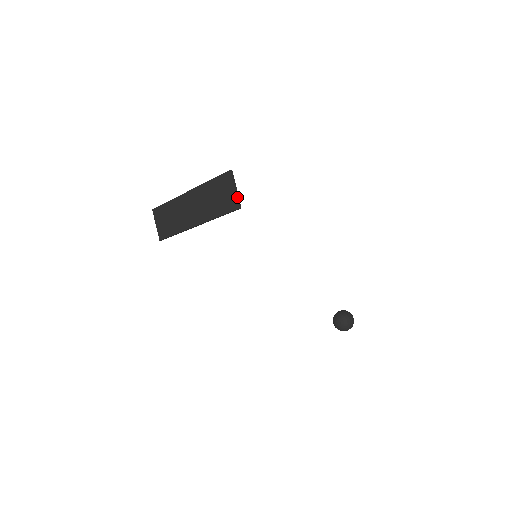
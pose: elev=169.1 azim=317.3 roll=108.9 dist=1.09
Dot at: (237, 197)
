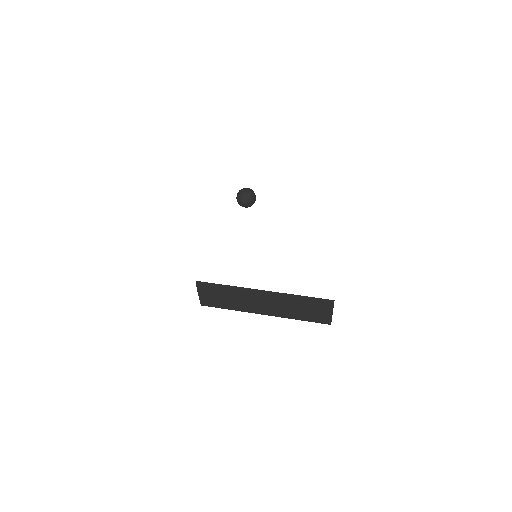
Dot at: occluded
